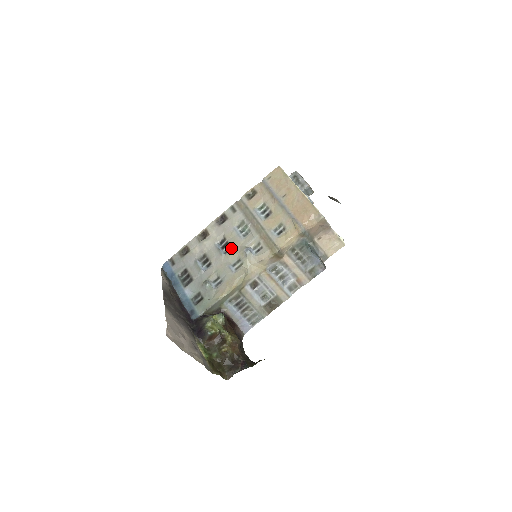
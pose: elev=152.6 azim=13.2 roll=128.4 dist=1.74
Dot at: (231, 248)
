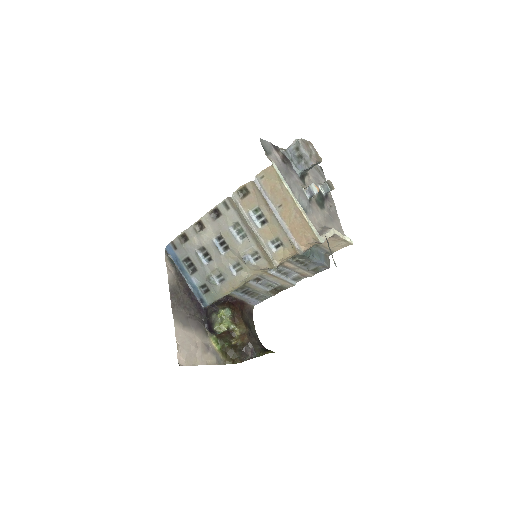
Dot at: (229, 249)
